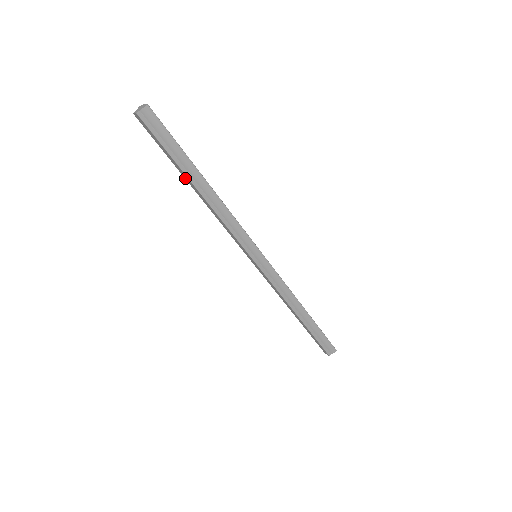
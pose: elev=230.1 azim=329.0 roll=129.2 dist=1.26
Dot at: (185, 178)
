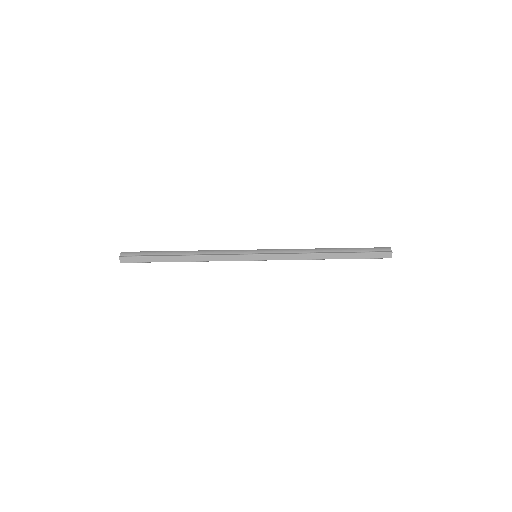
Dot at: (172, 261)
